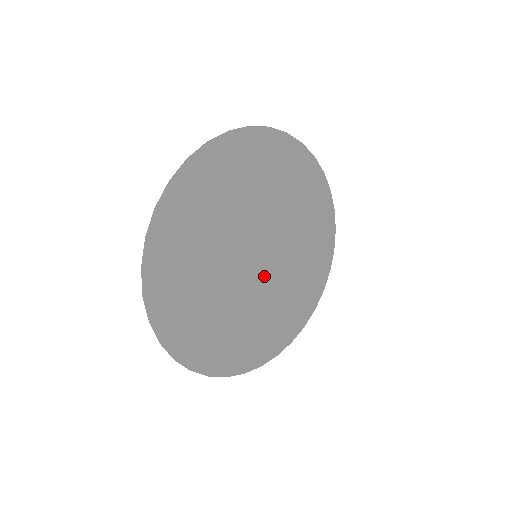
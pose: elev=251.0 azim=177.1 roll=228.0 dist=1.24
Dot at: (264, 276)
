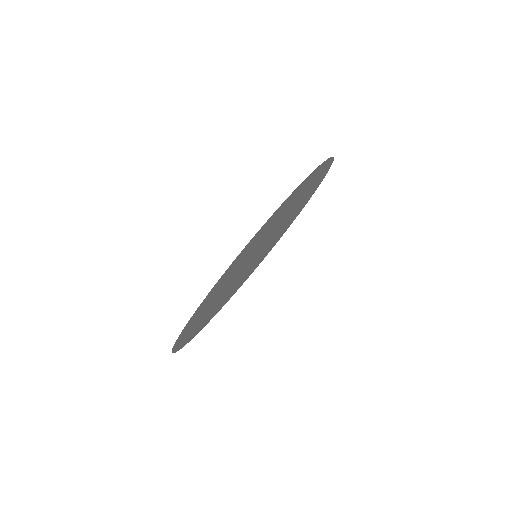
Dot at: occluded
